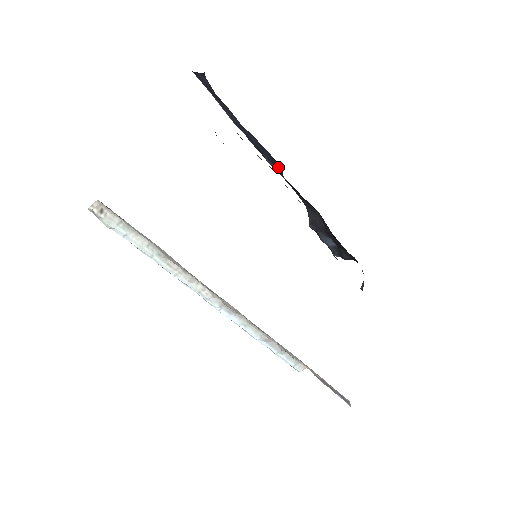
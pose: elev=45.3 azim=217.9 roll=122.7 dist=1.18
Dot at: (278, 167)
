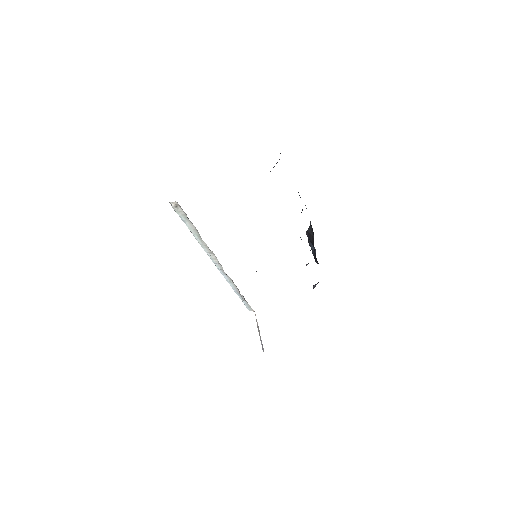
Dot at: occluded
